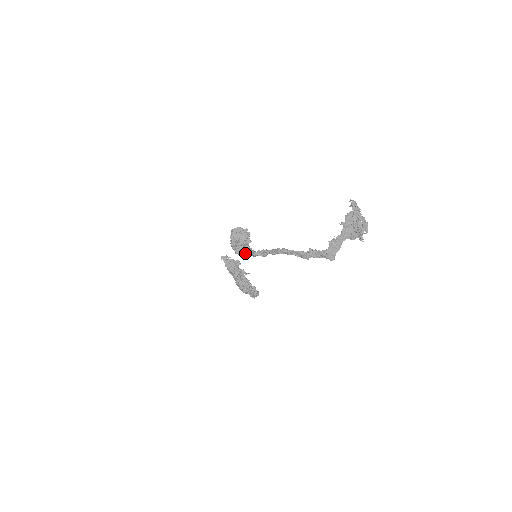
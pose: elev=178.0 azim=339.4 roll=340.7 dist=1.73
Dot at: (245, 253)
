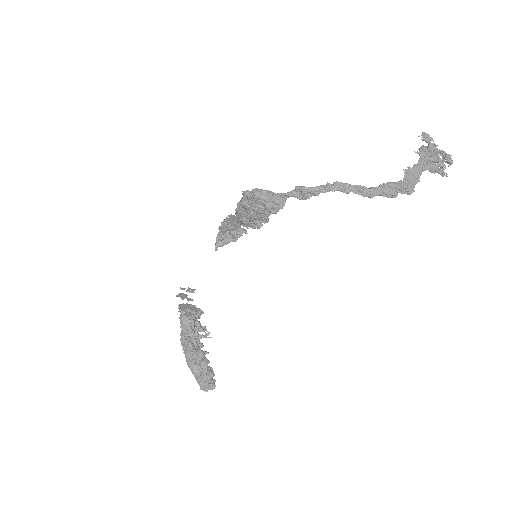
Dot at: (270, 194)
